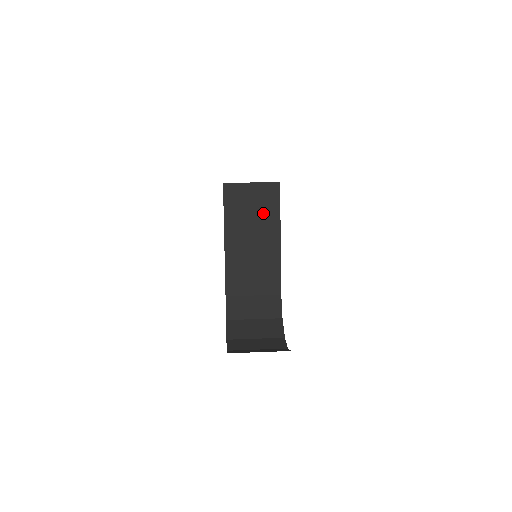
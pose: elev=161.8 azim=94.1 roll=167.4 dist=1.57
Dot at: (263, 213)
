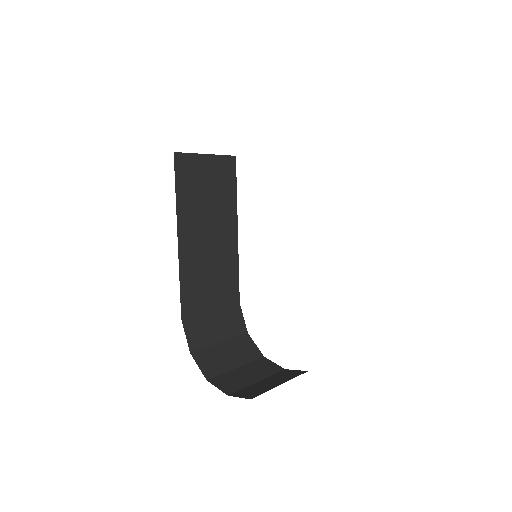
Dot at: (220, 197)
